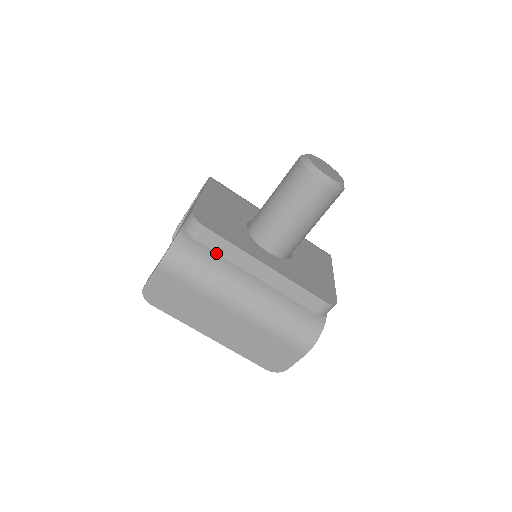
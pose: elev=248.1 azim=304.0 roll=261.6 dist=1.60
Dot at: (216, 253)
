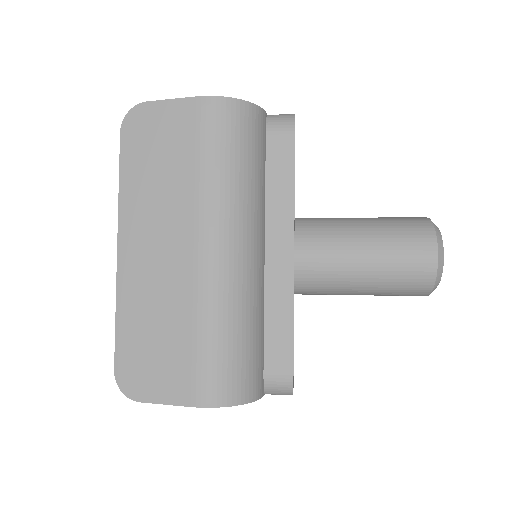
Dot at: (262, 175)
